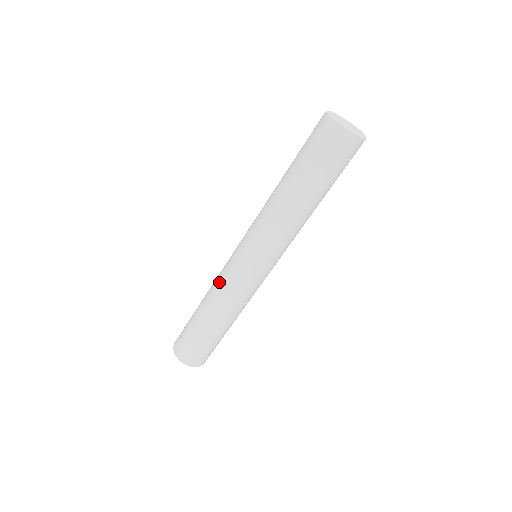
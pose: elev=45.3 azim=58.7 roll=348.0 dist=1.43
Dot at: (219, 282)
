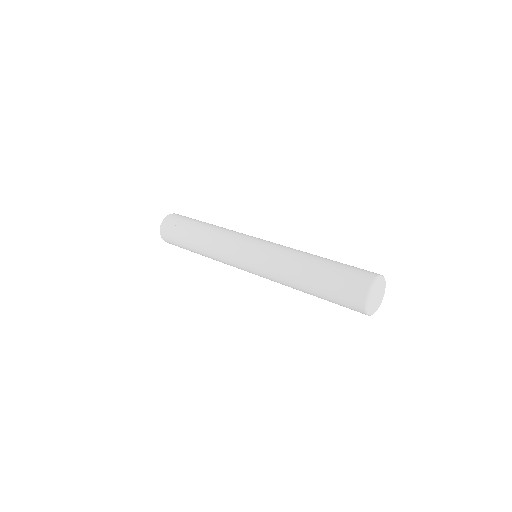
Dot at: (221, 240)
